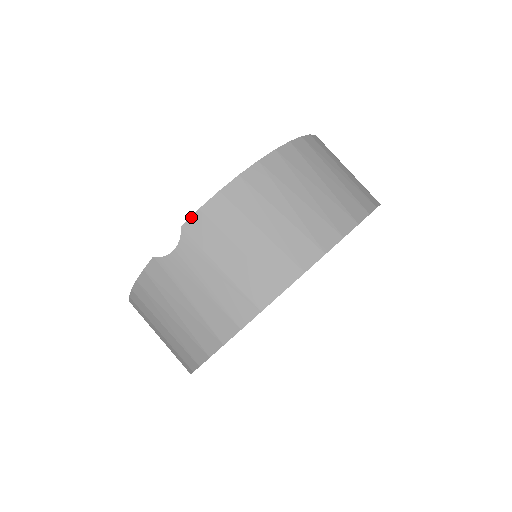
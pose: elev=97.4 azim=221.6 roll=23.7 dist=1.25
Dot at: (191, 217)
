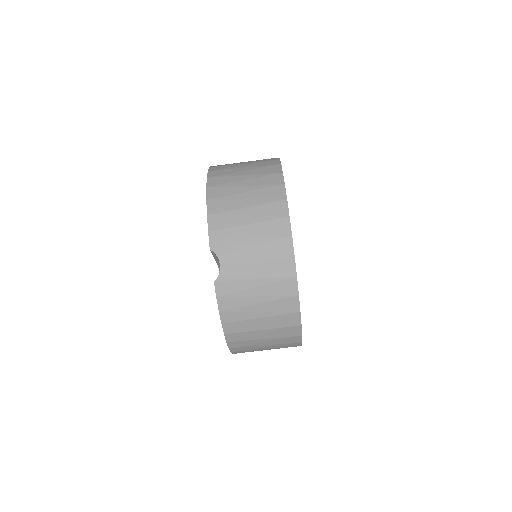
Dot at: (209, 240)
